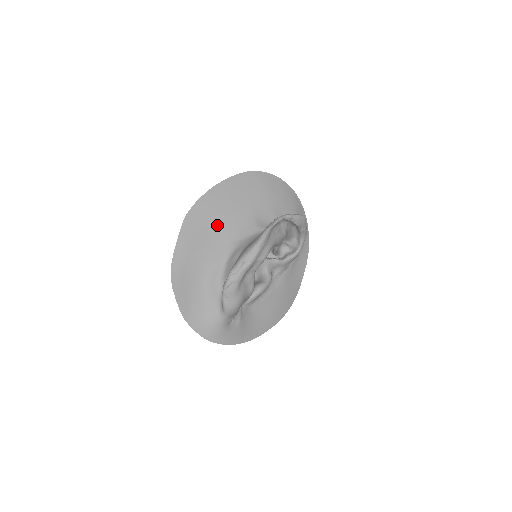
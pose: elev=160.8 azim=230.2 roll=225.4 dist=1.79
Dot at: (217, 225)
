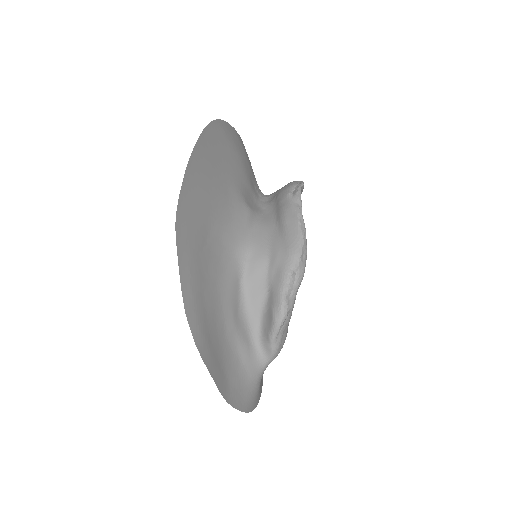
Dot at: (212, 224)
